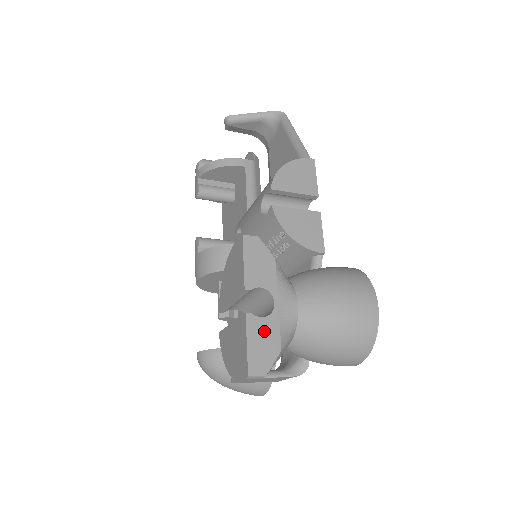
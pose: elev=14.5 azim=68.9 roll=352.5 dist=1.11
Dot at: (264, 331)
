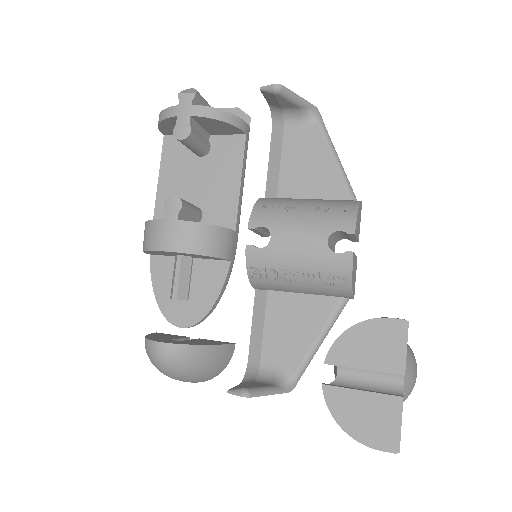
Dot at: occluded
